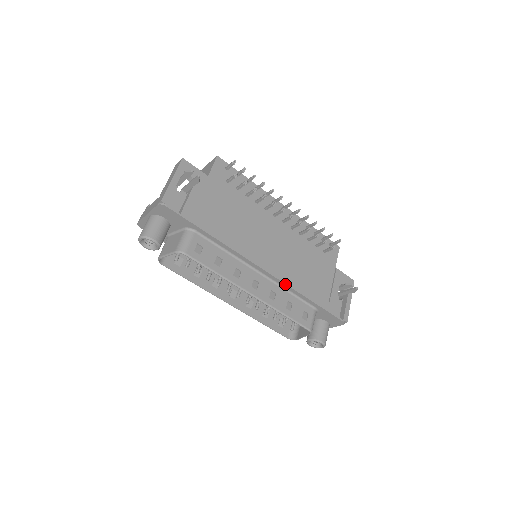
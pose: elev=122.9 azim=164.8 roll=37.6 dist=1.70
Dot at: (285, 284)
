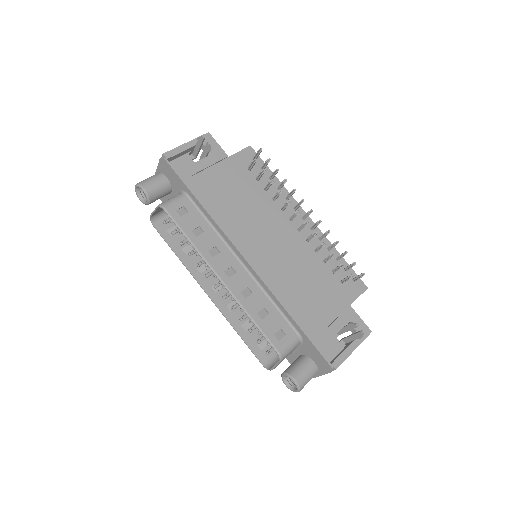
Dot at: (266, 286)
